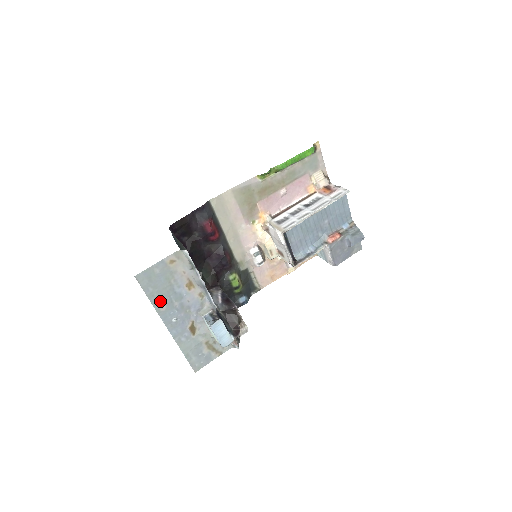
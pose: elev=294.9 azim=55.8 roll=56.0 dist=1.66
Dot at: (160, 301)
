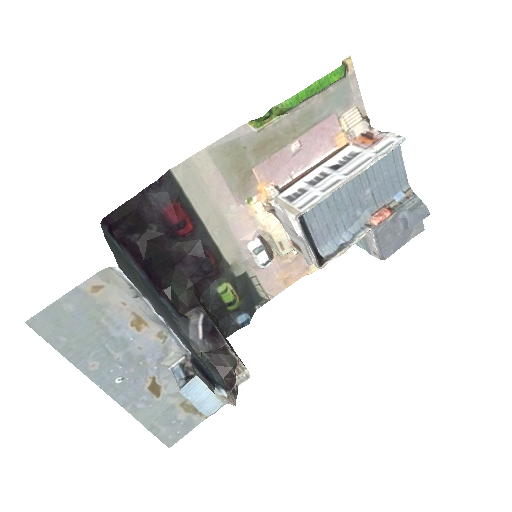
Dot at: (86, 355)
